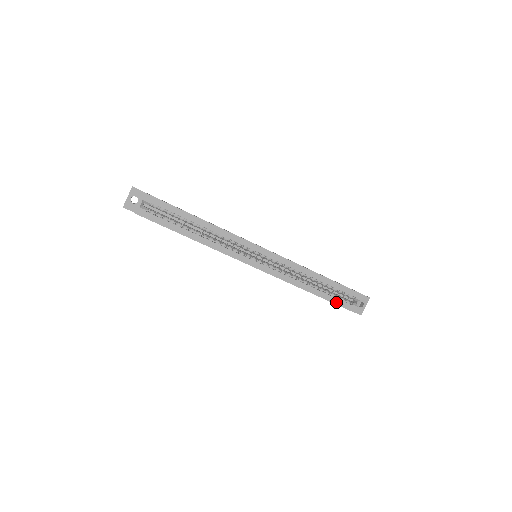
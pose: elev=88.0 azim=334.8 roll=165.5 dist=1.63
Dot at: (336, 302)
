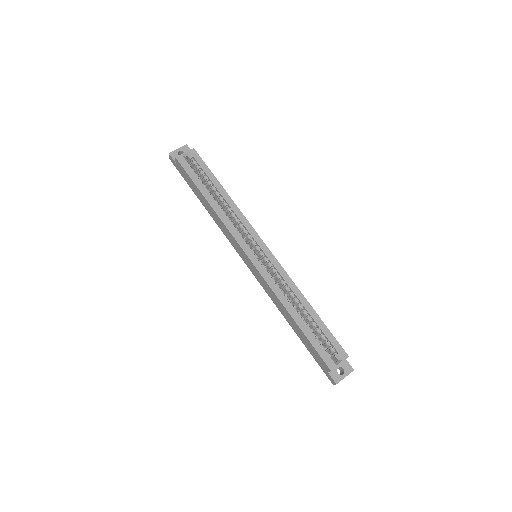
Dot at: (314, 344)
